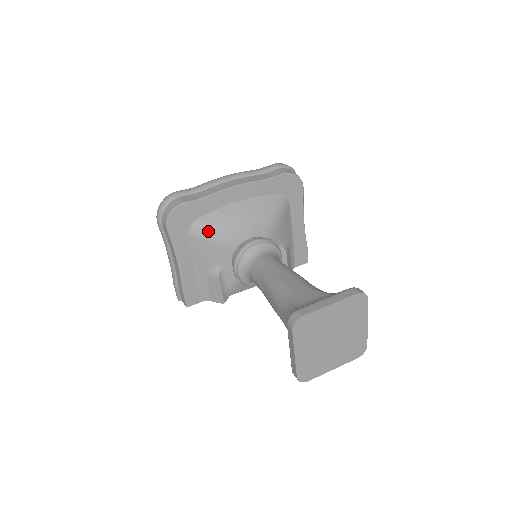
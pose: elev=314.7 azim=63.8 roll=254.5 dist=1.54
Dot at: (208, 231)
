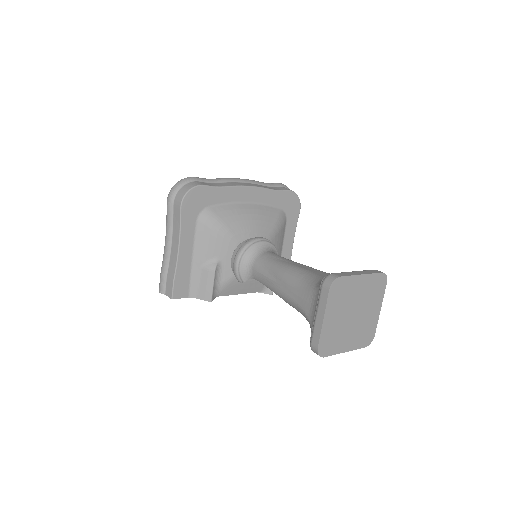
Dot at: (218, 220)
